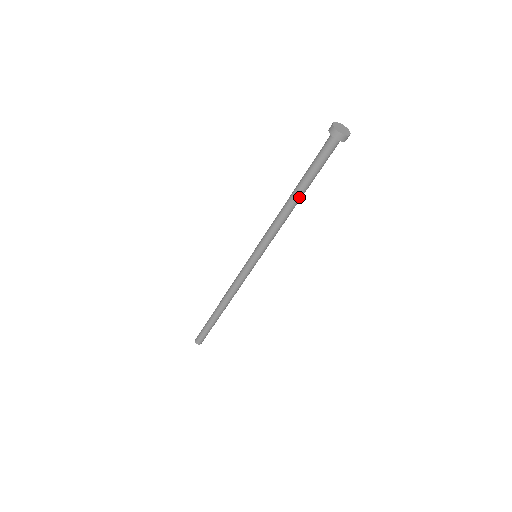
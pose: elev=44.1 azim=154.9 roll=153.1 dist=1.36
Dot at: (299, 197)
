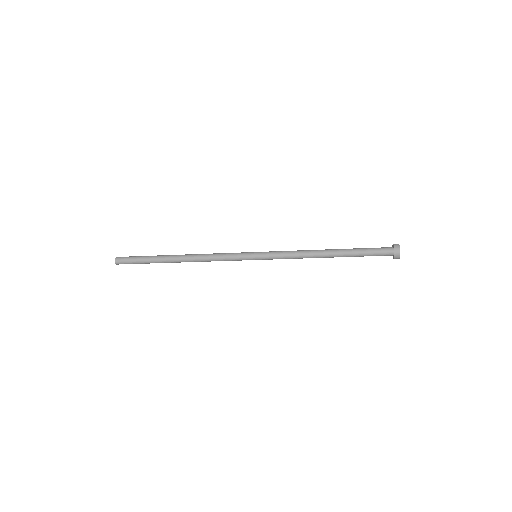
Dot at: (333, 256)
